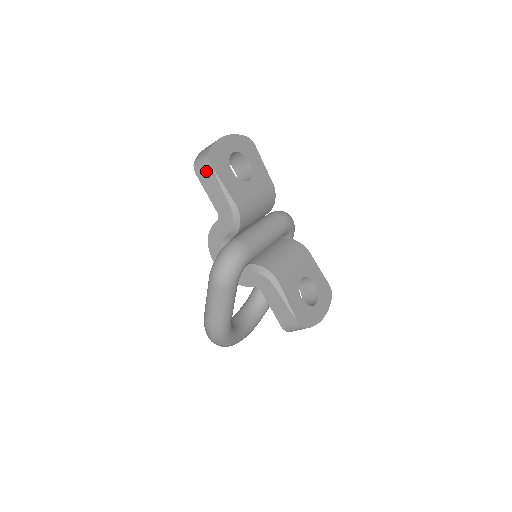
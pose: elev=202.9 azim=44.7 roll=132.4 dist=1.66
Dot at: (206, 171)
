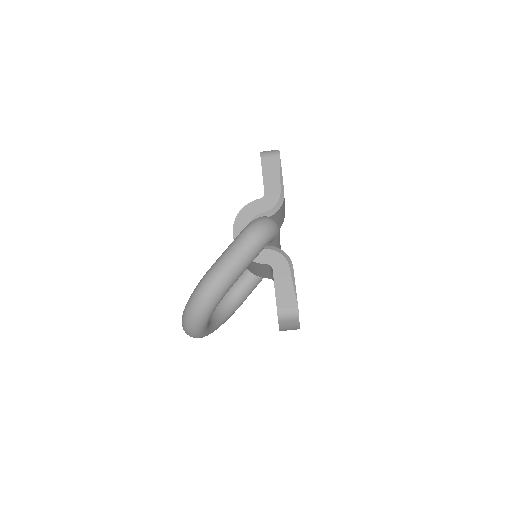
Dot at: (273, 159)
